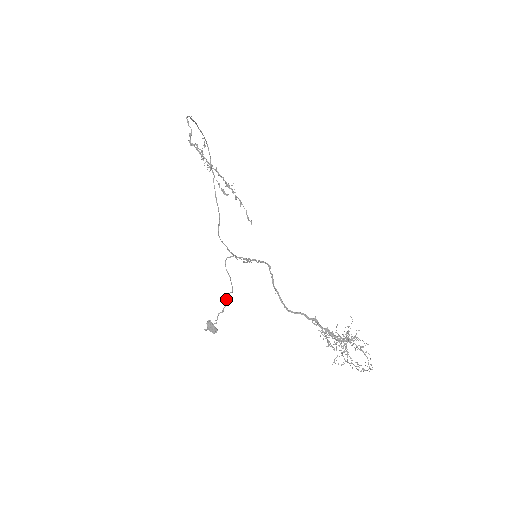
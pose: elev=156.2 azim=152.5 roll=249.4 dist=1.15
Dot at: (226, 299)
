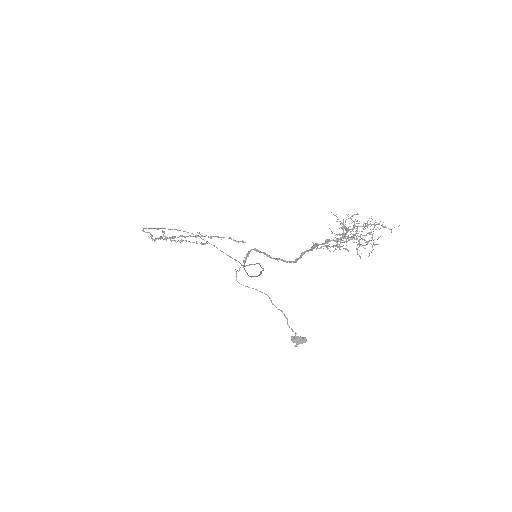
Dot at: occluded
